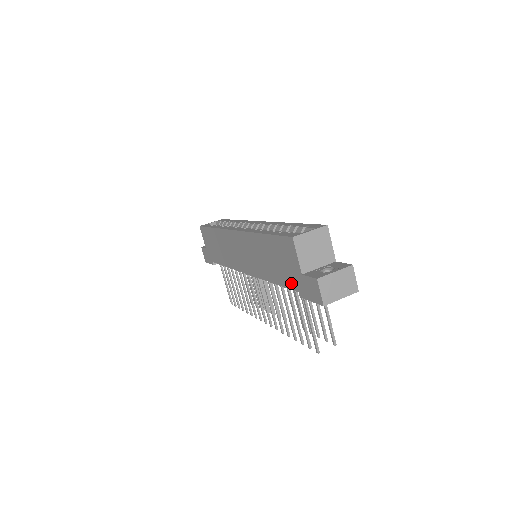
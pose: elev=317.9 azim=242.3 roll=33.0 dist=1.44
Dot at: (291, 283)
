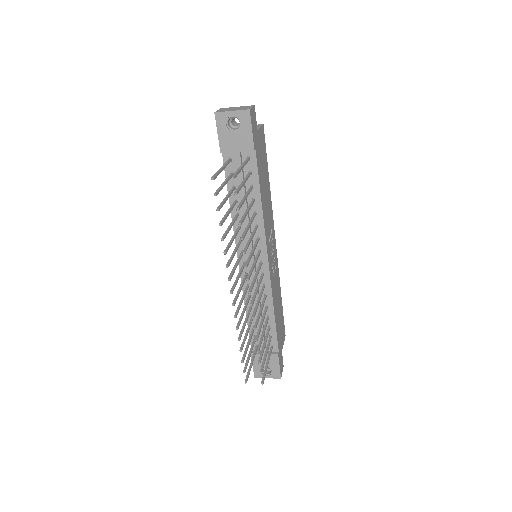
Dot at: occluded
